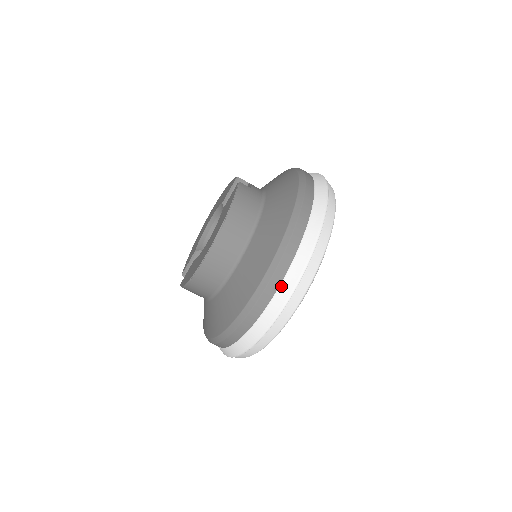
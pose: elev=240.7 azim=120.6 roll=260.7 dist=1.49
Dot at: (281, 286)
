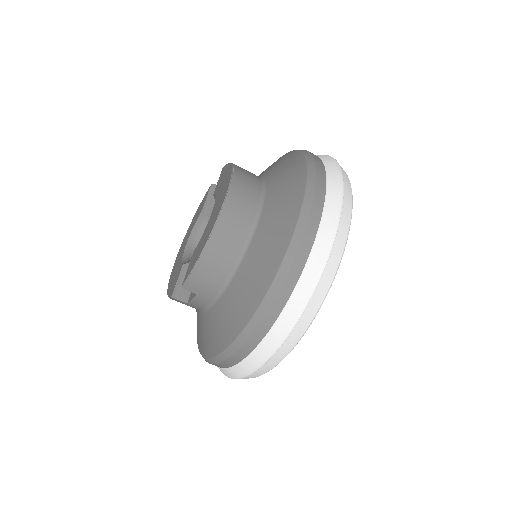
Dot at: (328, 187)
